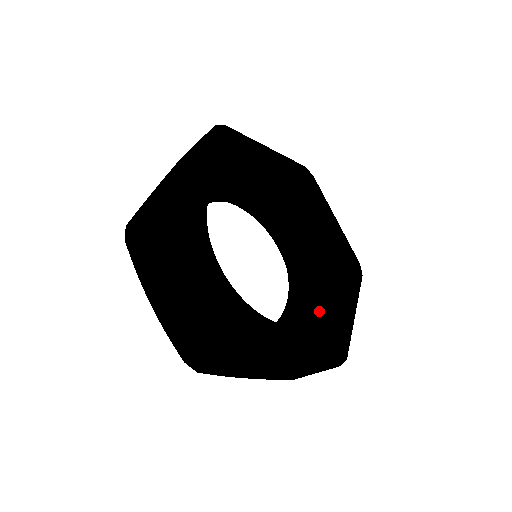
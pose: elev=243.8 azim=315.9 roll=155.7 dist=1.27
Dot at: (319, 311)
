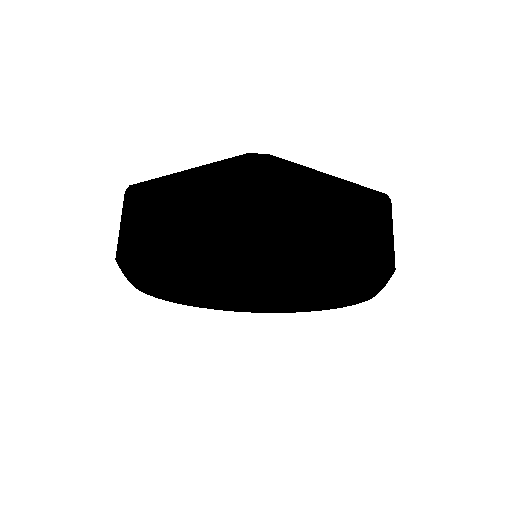
Dot at: occluded
